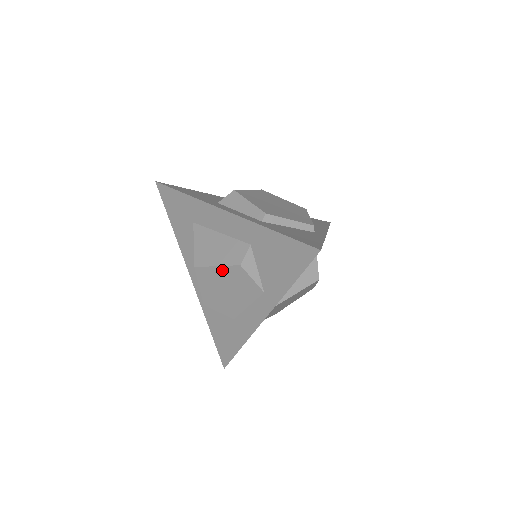
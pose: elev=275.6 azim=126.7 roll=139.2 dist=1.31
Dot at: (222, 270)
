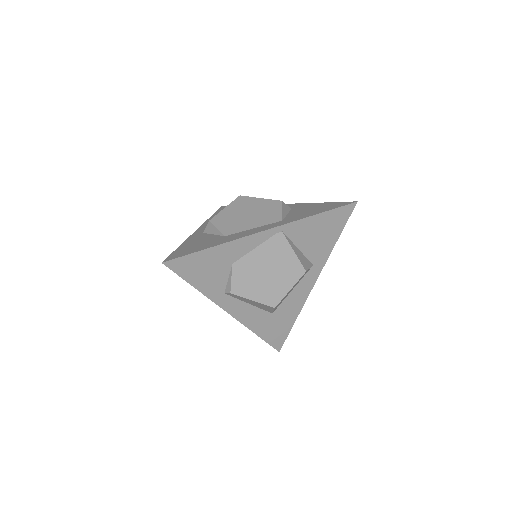
Dot at: (262, 201)
